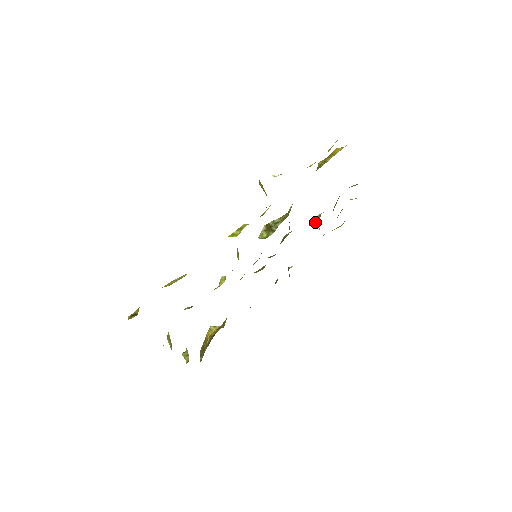
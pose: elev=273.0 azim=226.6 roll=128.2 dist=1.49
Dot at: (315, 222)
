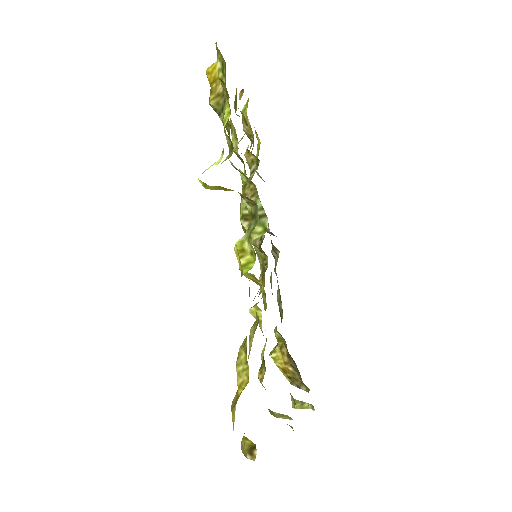
Dot at: (252, 165)
